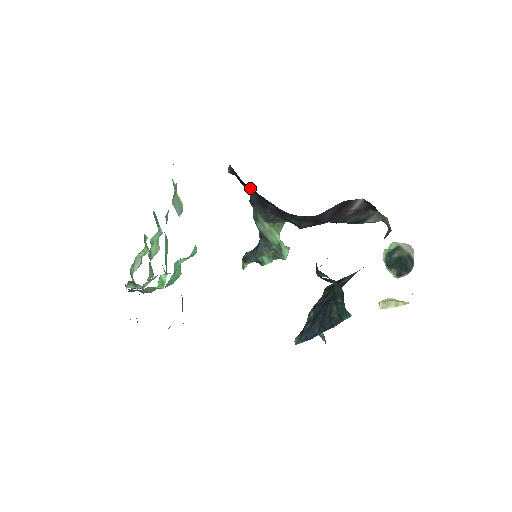
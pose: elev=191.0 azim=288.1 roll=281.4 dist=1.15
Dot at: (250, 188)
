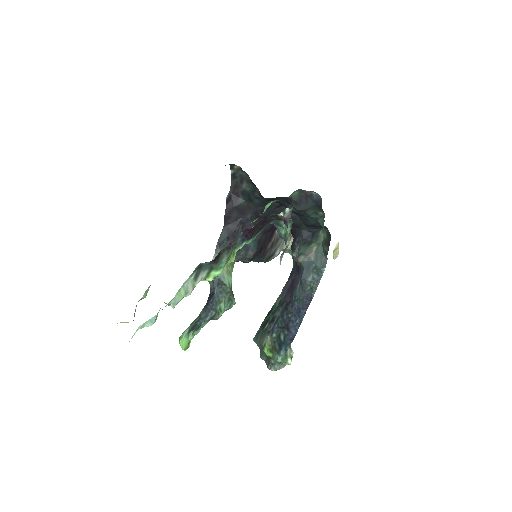
Dot at: (235, 214)
